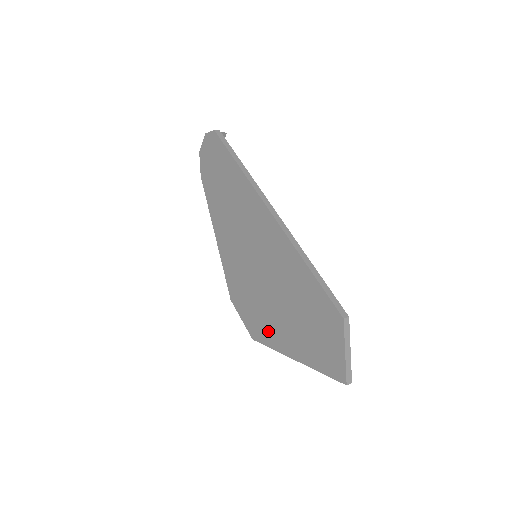
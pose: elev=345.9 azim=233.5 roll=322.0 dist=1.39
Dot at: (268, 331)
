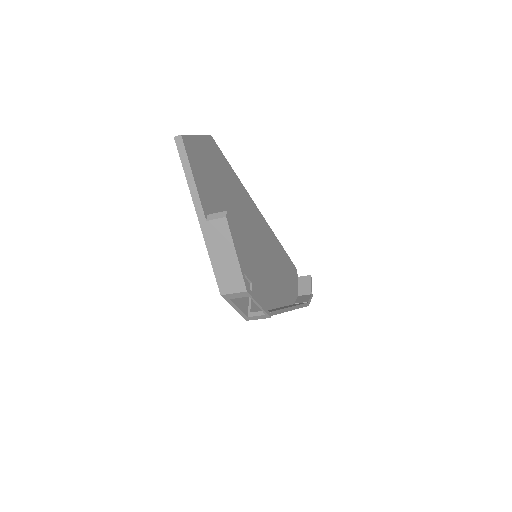
Dot at: occluded
